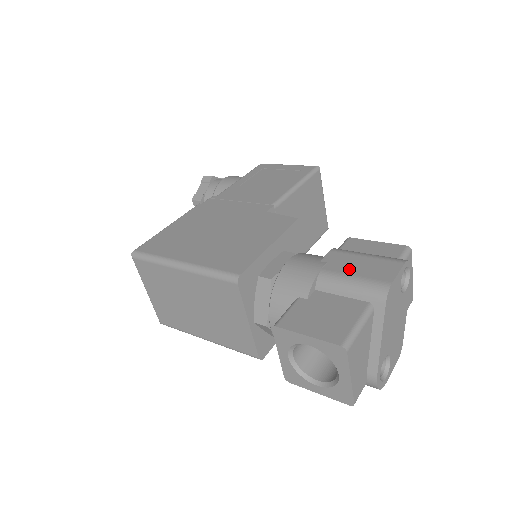
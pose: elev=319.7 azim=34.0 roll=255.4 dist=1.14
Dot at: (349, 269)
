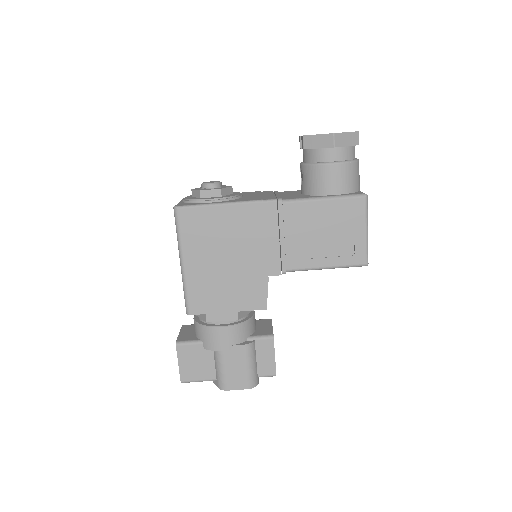
Dot at: (230, 365)
